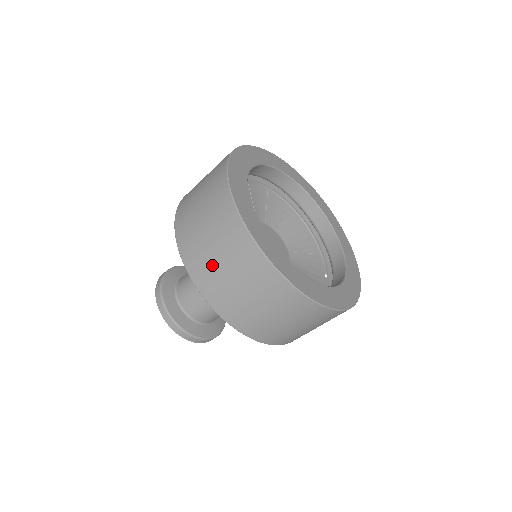
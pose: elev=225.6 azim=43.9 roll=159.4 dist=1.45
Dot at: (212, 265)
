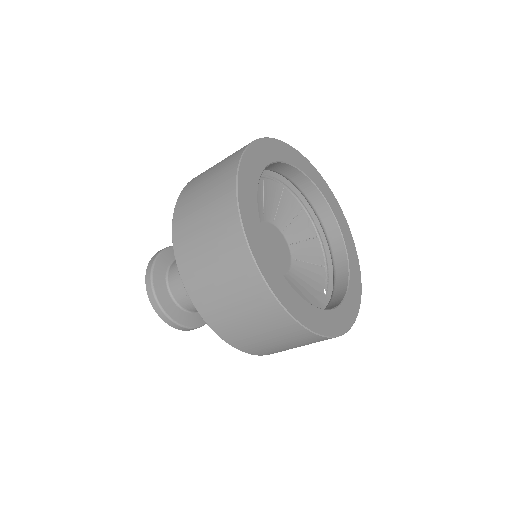
Dot at: (202, 263)
